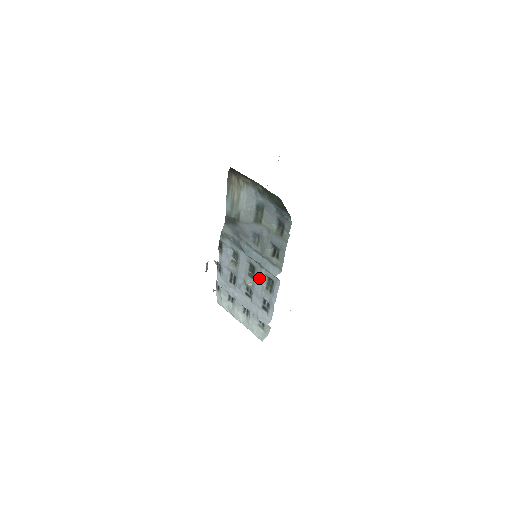
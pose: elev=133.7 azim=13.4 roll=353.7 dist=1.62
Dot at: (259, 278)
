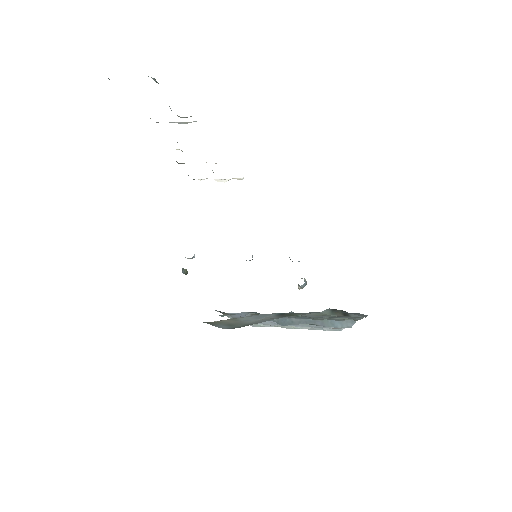
Dot at: occluded
